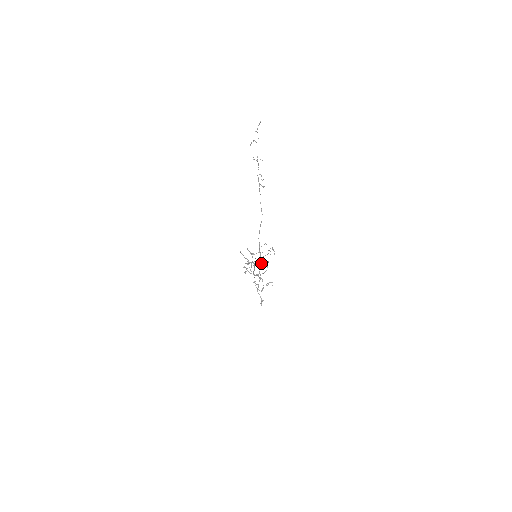
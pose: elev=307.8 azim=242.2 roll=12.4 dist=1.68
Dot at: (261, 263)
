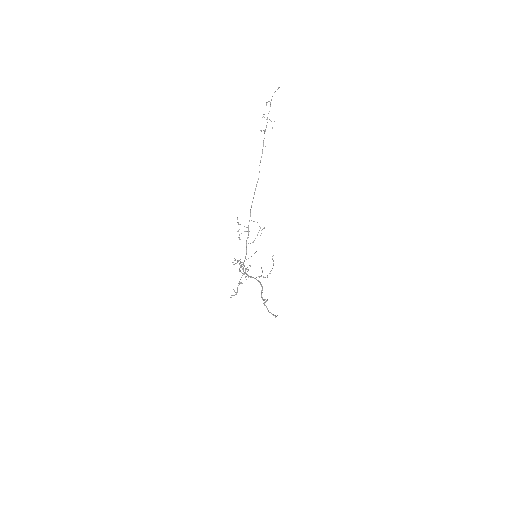
Dot at: occluded
